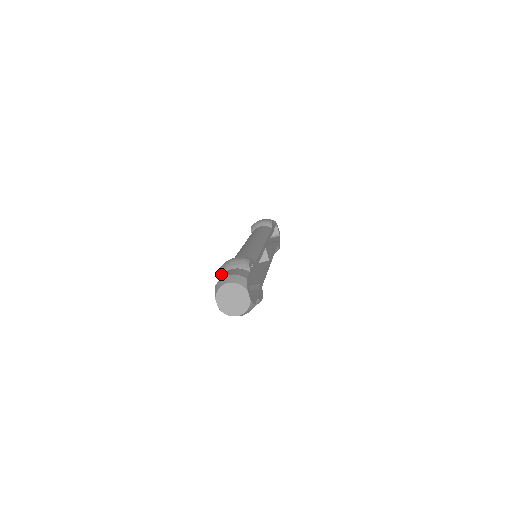
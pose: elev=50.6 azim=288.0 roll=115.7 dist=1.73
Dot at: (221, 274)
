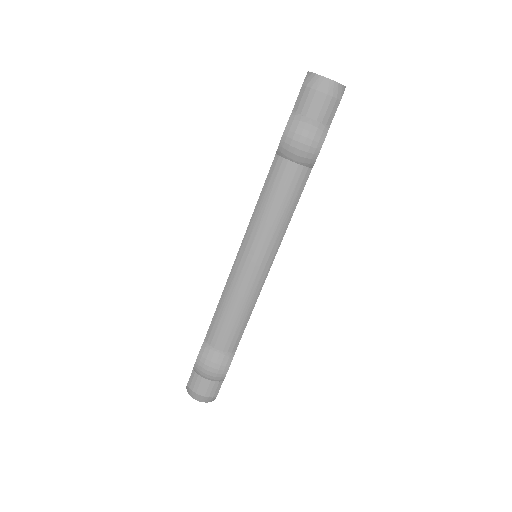
Dot at: occluded
